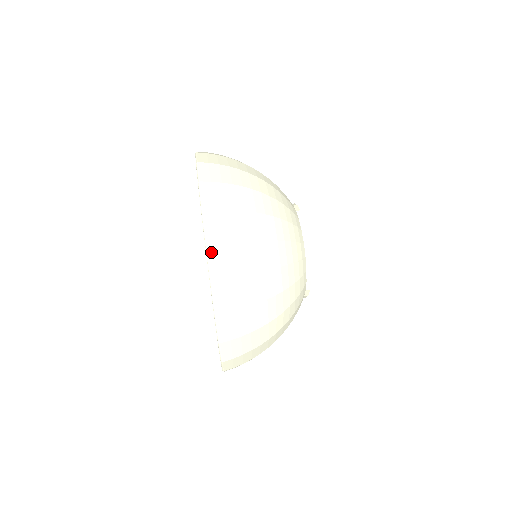
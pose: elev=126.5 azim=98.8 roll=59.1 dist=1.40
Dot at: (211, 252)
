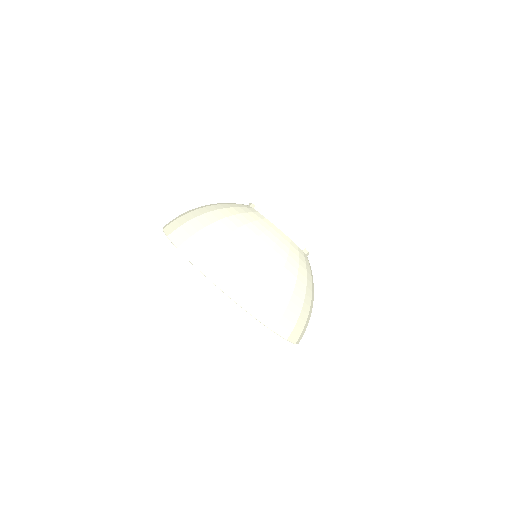
Dot at: (297, 342)
